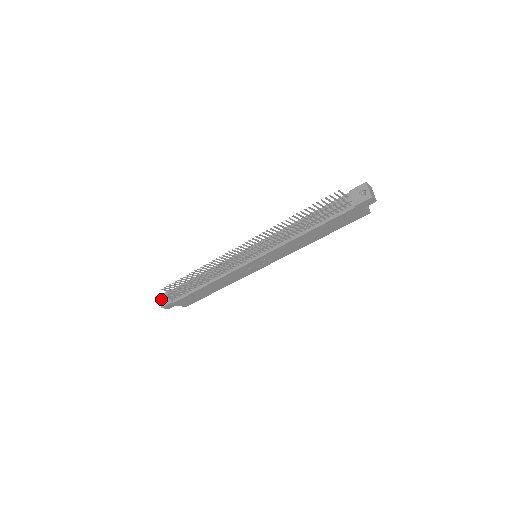
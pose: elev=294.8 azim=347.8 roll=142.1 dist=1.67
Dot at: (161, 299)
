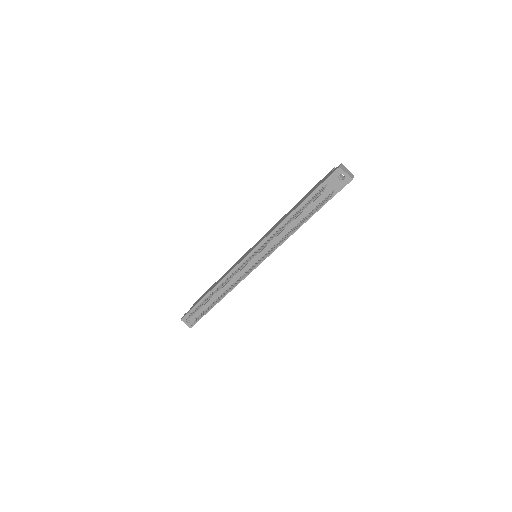
Dot at: (184, 322)
